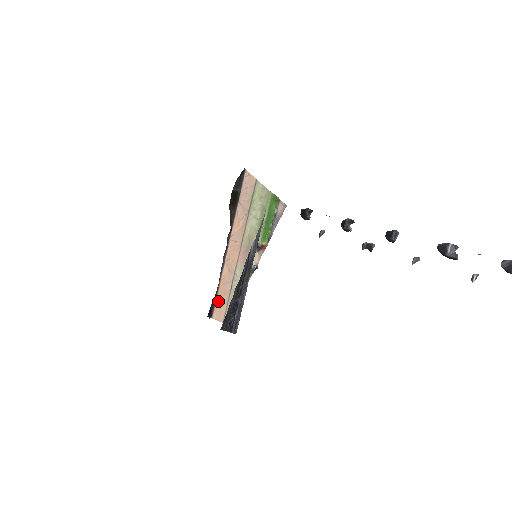
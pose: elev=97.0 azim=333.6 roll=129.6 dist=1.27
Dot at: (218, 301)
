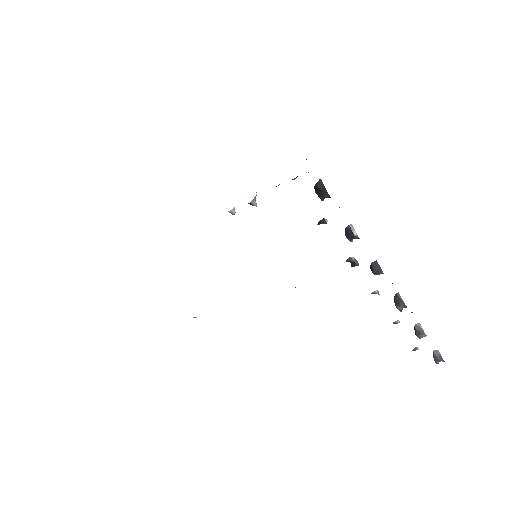
Dot at: occluded
